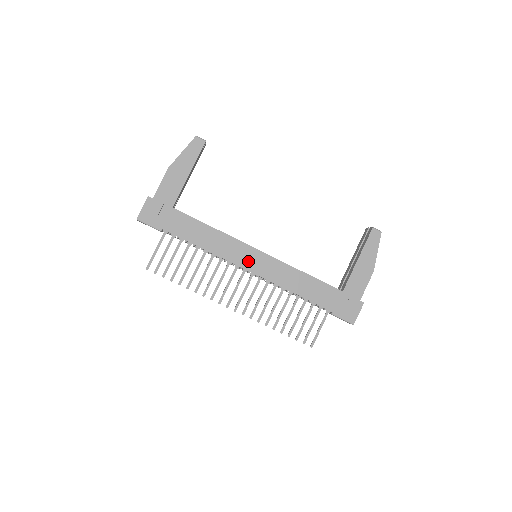
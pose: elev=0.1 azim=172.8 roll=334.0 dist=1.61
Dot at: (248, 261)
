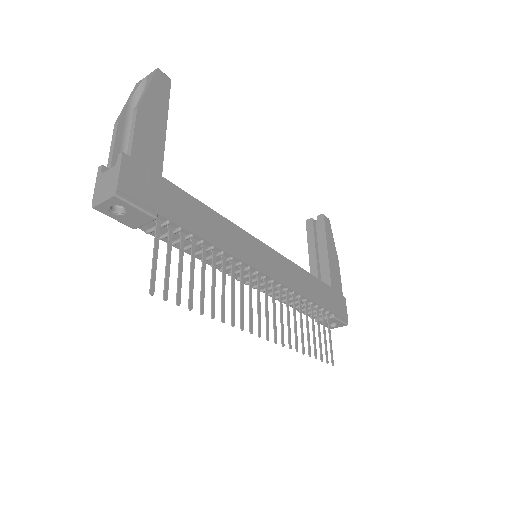
Dot at: (261, 260)
